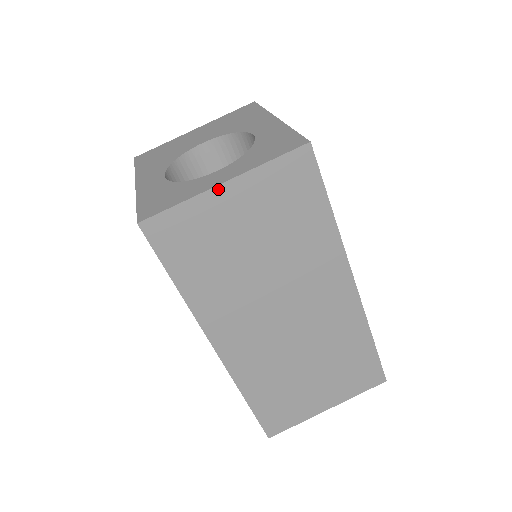
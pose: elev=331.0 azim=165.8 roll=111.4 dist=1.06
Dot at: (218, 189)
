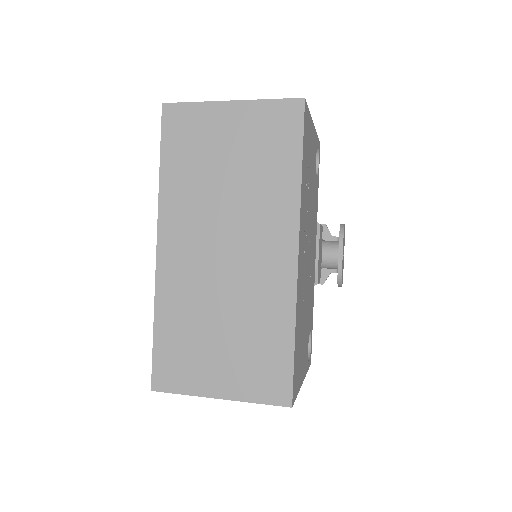
Dot at: (225, 104)
